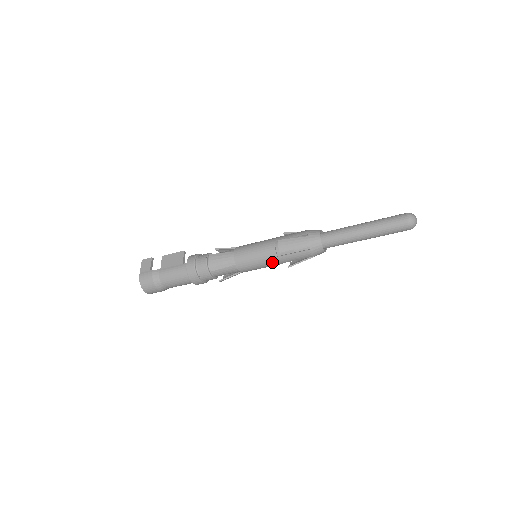
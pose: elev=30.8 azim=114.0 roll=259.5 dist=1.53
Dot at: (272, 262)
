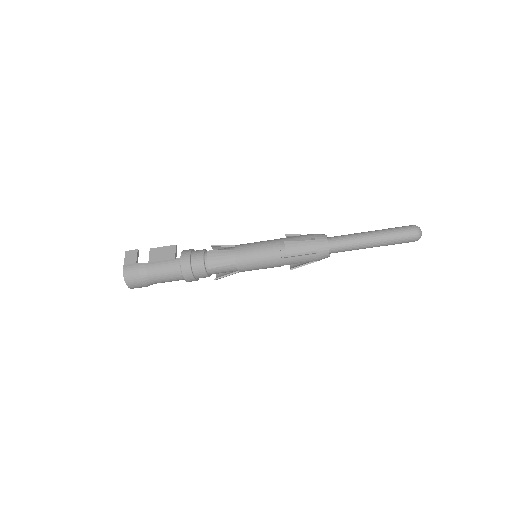
Dot at: (275, 263)
